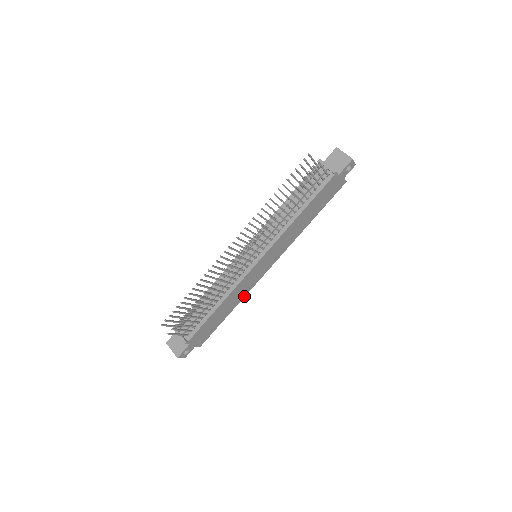
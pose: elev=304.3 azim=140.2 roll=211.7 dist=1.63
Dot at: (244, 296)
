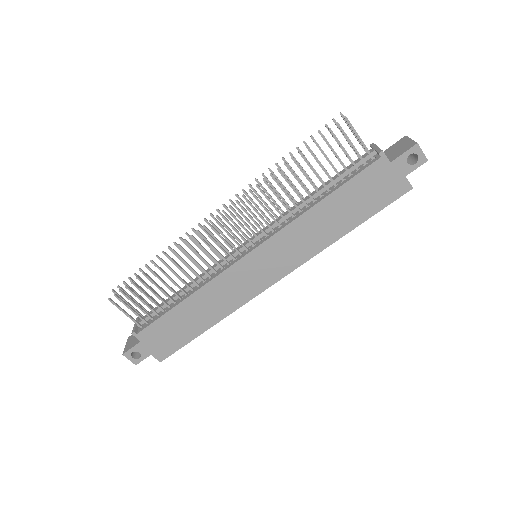
Dot at: (230, 312)
